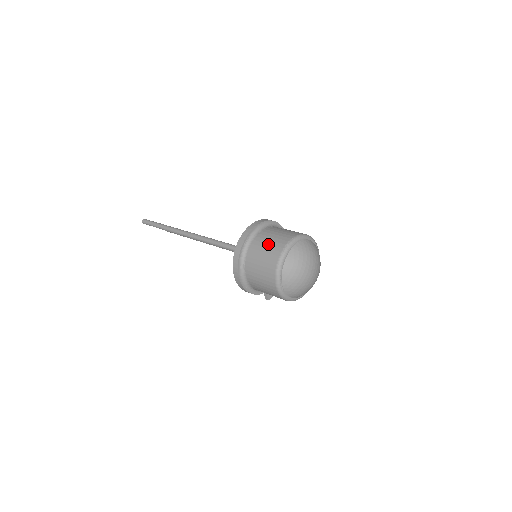
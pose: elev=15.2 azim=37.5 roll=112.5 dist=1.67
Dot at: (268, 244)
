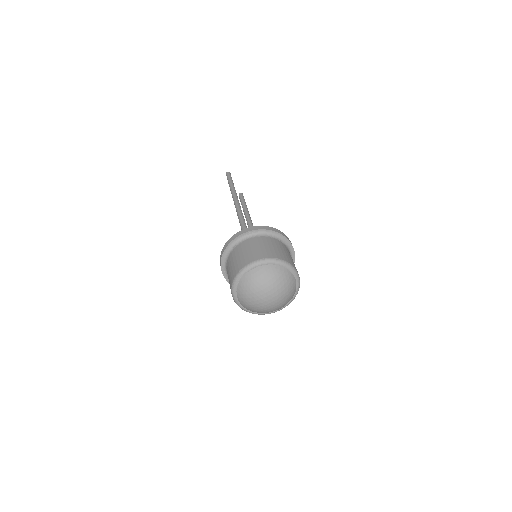
Dot at: (260, 247)
